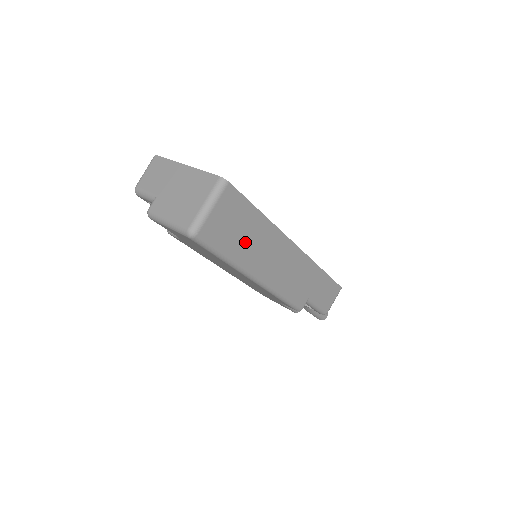
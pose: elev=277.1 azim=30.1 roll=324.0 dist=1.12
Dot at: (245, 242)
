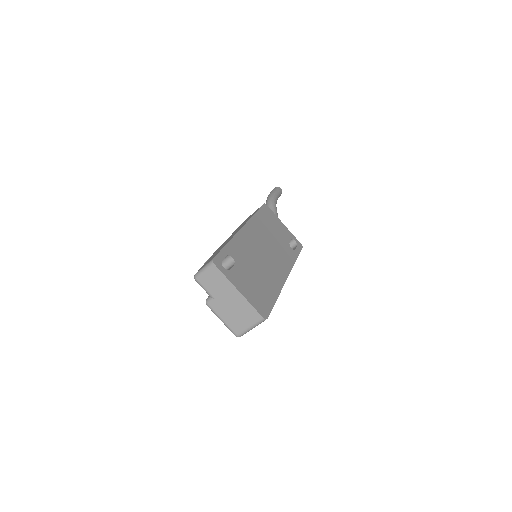
Dot at: occluded
